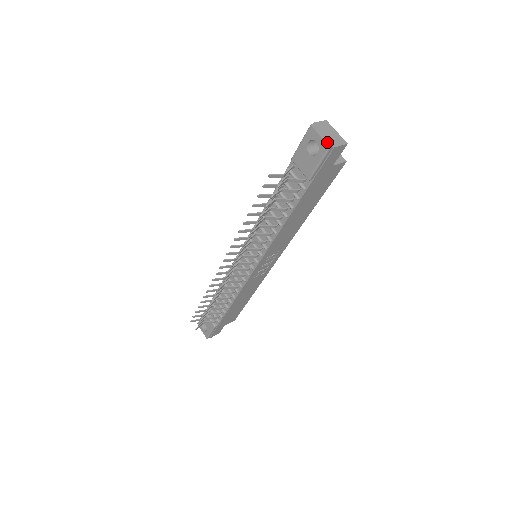
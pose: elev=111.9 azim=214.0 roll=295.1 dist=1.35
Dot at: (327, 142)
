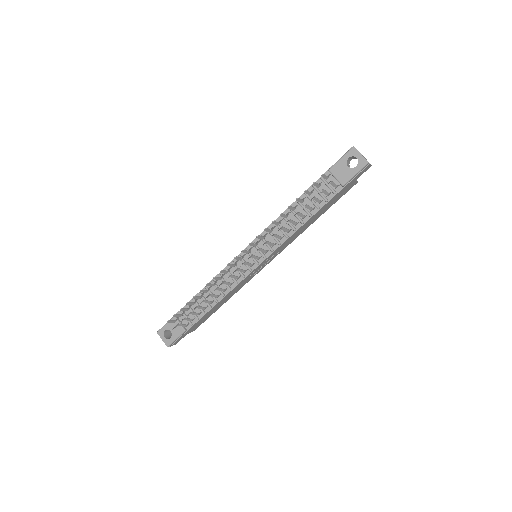
Dot at: occluded
